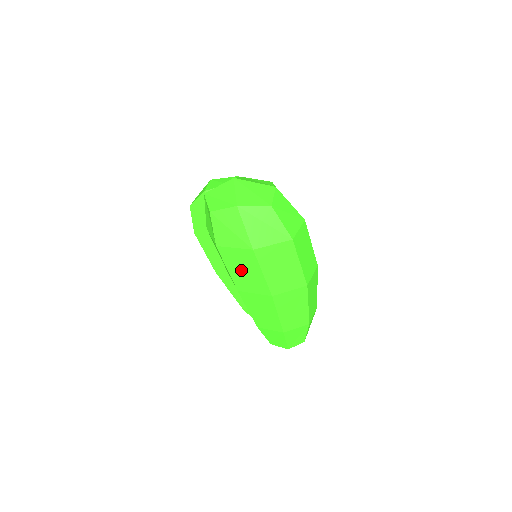
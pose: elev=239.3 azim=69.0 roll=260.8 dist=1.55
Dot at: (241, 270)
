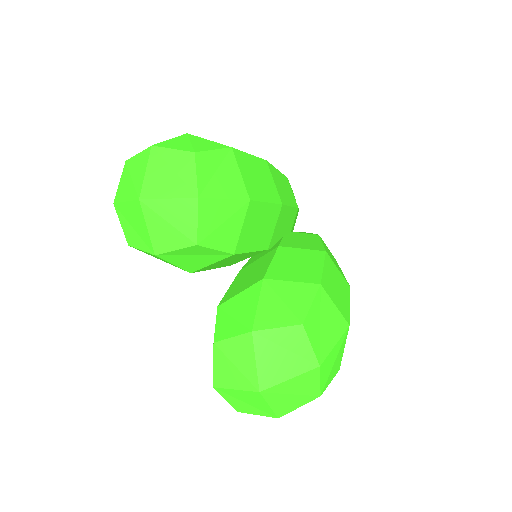
Dot at: occluded
